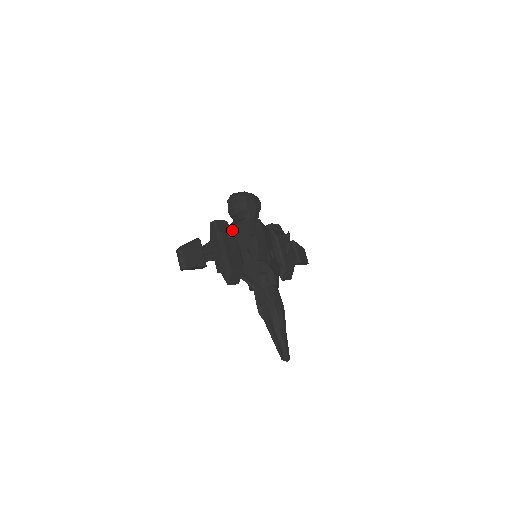
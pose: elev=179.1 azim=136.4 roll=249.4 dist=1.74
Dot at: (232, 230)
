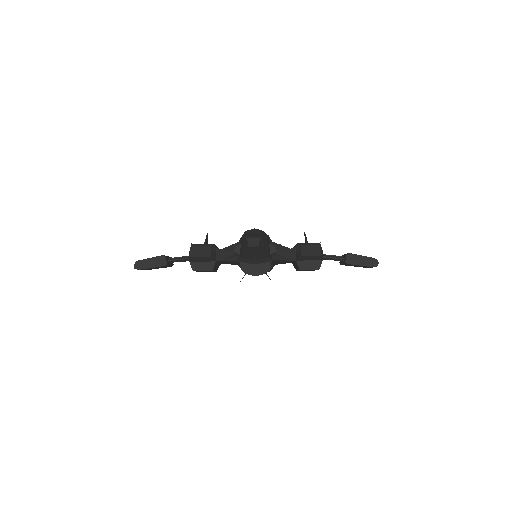
Dot at: occluded
